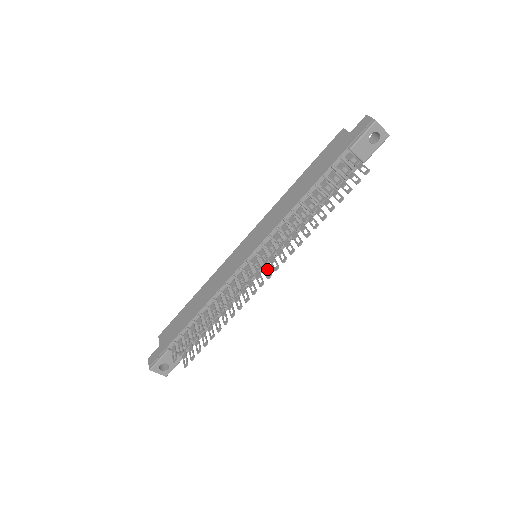
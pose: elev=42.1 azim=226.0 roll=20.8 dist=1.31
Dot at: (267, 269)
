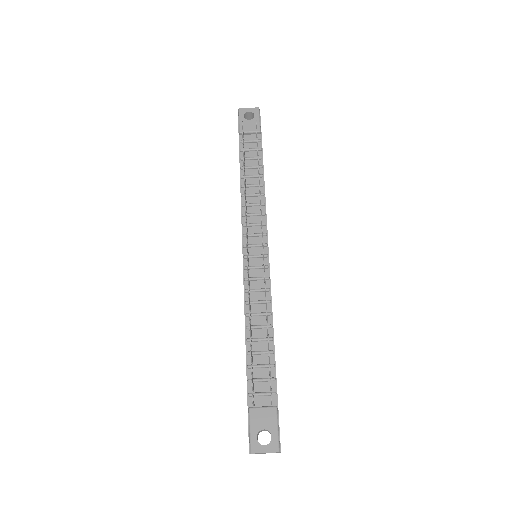
Dot at: occluded
